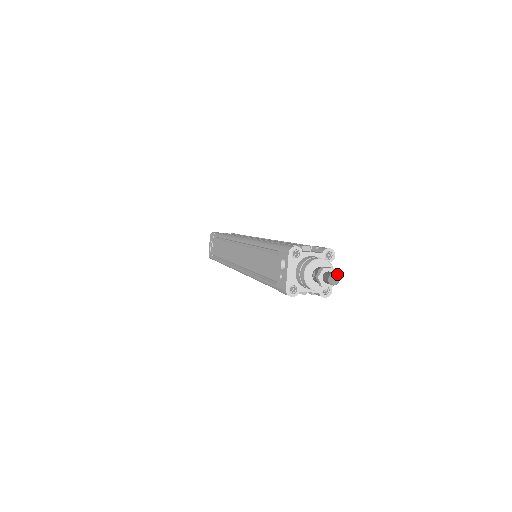
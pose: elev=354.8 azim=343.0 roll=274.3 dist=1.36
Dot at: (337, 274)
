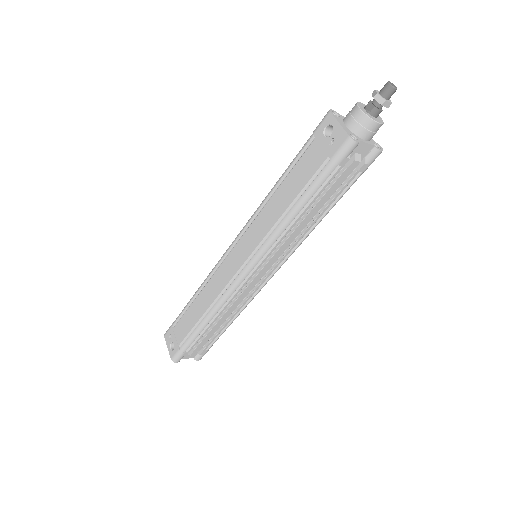
Dot at: (391, 83)
